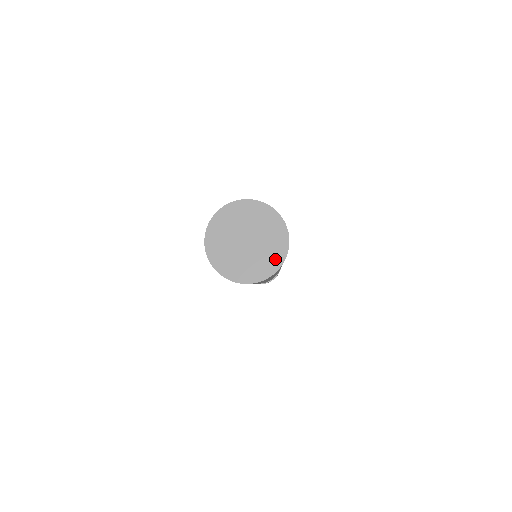
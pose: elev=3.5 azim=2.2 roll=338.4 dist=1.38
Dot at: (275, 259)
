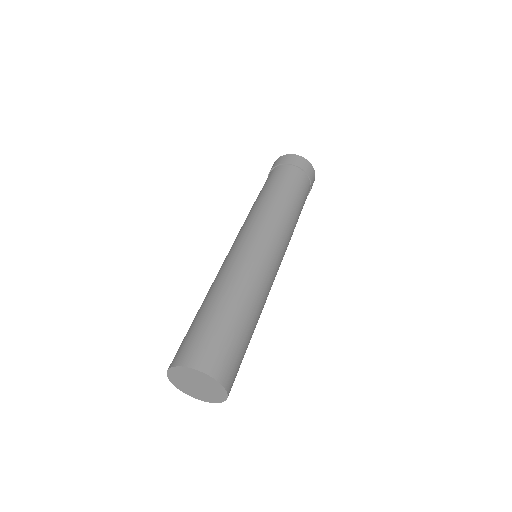
Dot at: (221, 393)
